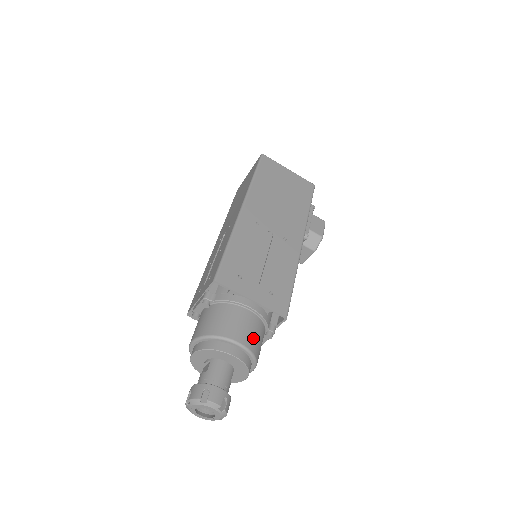
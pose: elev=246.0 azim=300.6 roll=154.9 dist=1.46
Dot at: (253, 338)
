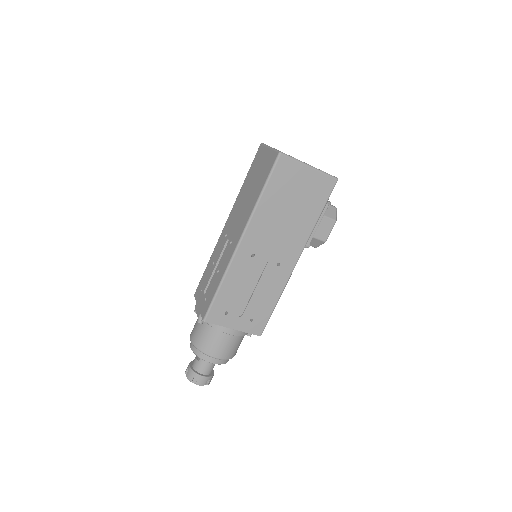
Dot at: (231, 351)
